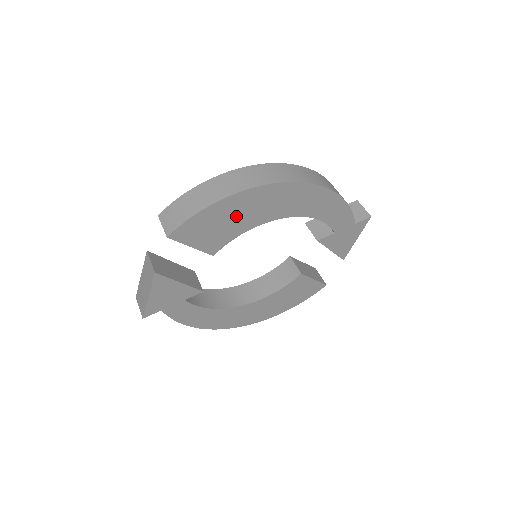
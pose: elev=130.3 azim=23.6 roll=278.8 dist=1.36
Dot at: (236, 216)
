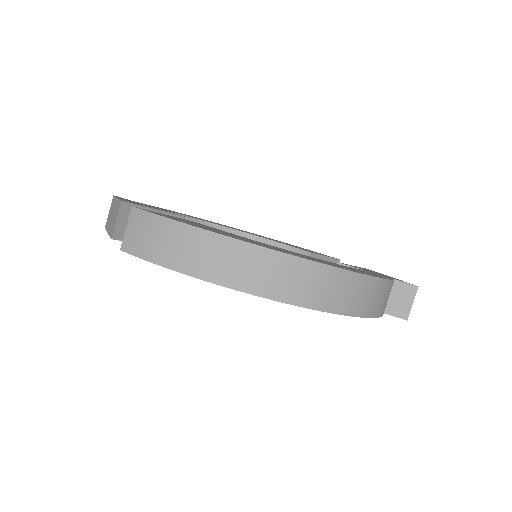
Dot at: occluded
